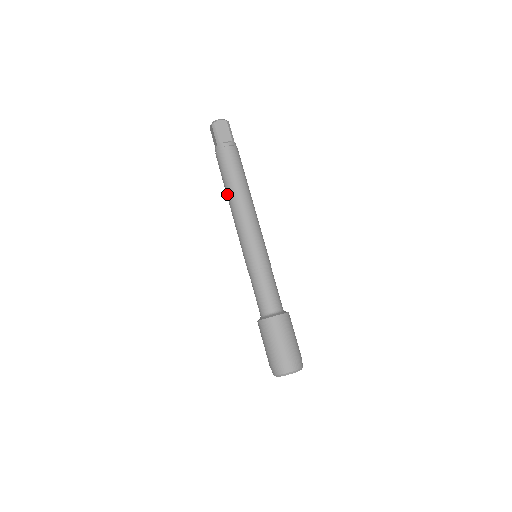
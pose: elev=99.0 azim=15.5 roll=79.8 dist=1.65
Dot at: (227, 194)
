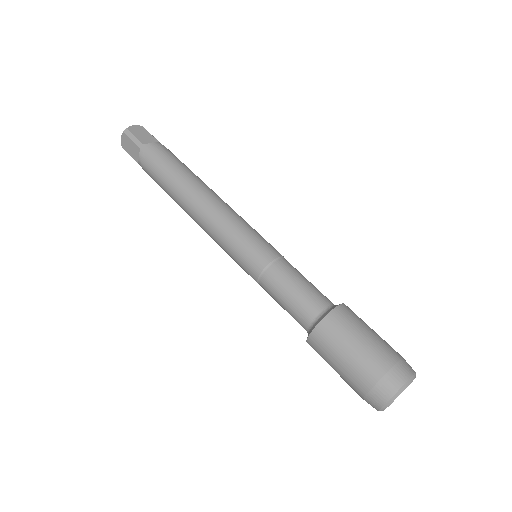
Dot at: (179, 196)
